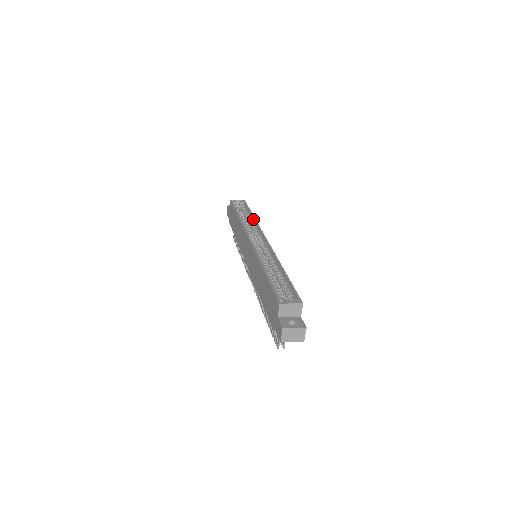
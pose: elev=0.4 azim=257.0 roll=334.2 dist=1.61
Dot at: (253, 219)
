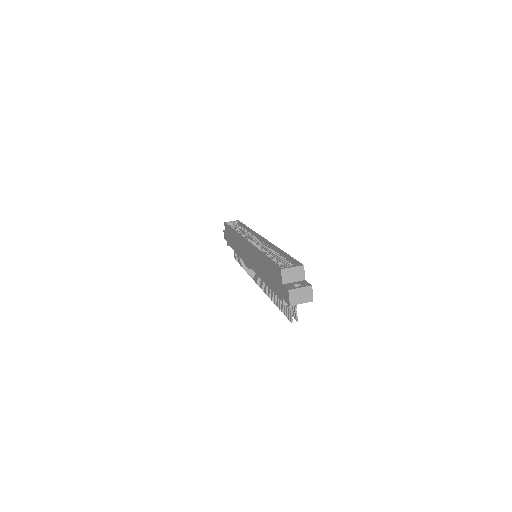
Dot at: (248, 229)
